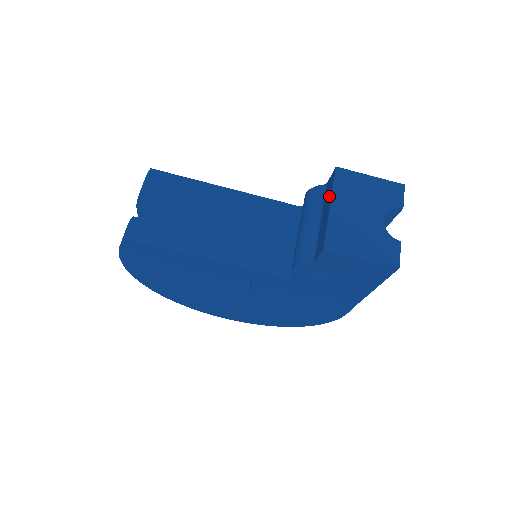
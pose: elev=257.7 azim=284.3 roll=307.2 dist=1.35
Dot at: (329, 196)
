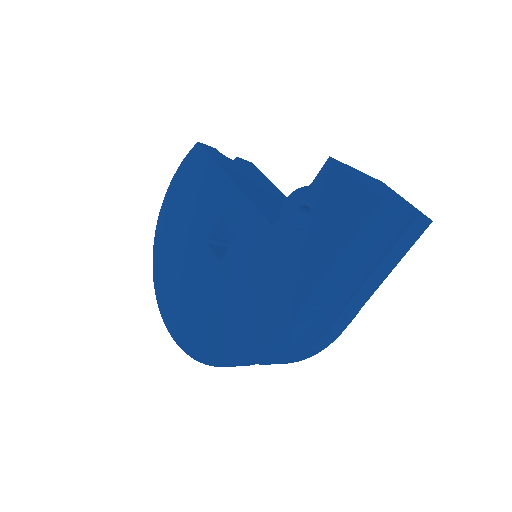
Dot at: occluded
